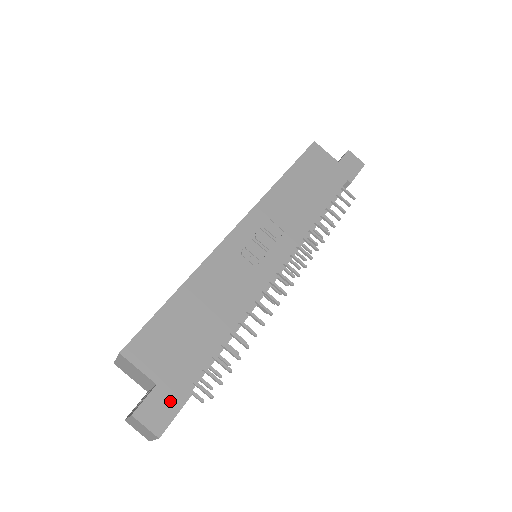
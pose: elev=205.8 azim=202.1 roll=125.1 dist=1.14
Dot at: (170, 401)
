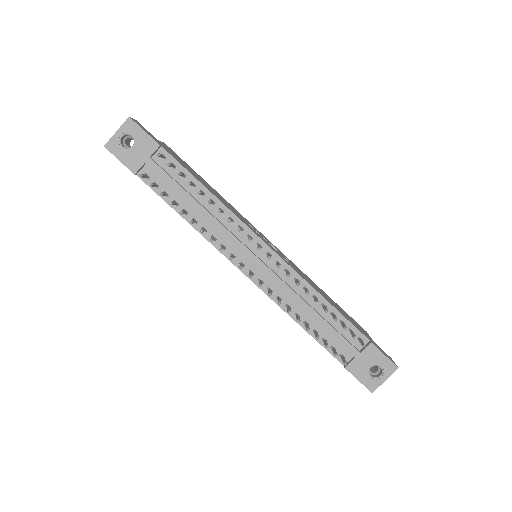
Dot at: (151, 135)
